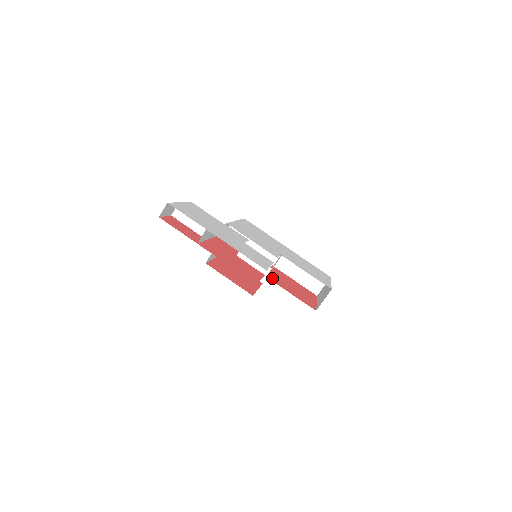
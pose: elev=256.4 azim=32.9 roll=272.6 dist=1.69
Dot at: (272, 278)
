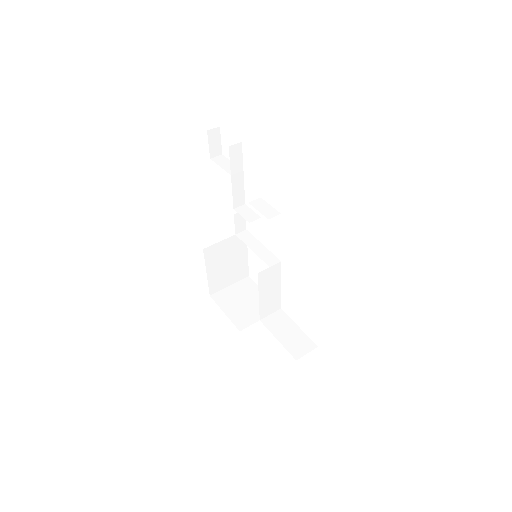
Dot at: occluded
